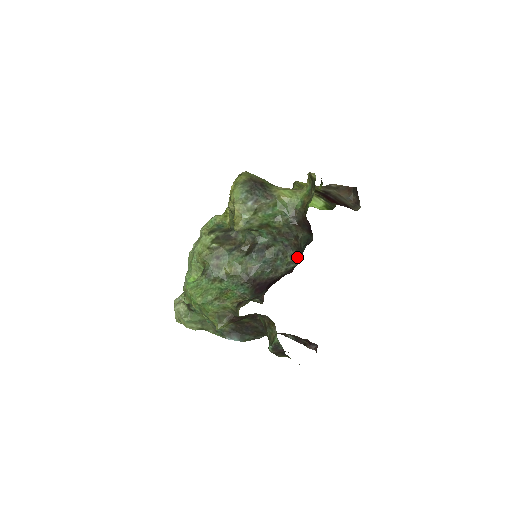
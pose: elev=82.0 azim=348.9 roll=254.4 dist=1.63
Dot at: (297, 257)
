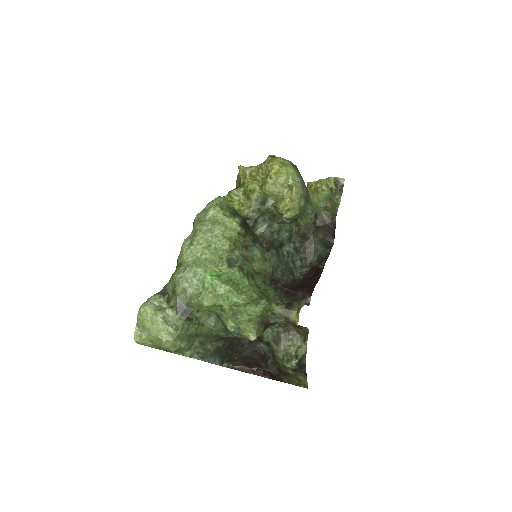
Dot at: (307, 261)
